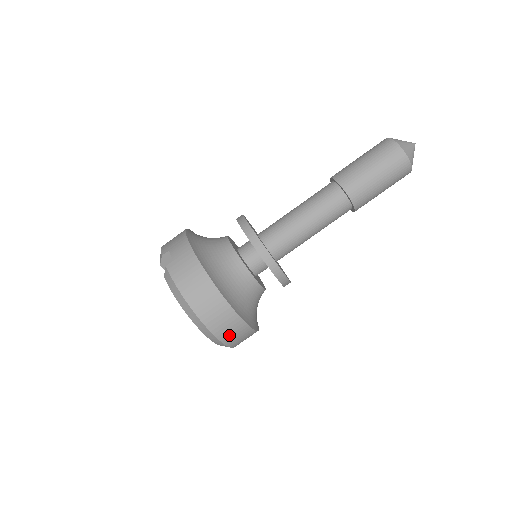
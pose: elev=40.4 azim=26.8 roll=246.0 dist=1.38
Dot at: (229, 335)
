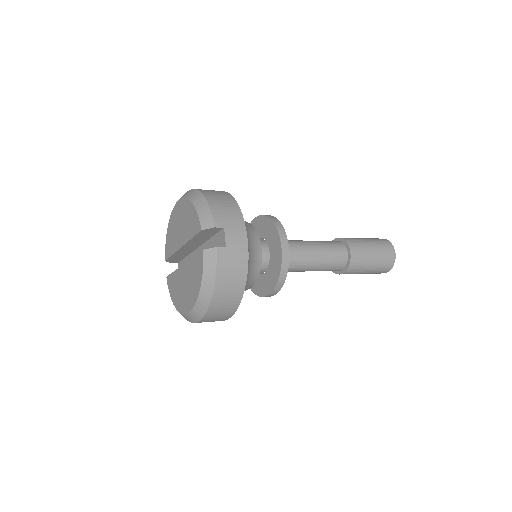
Dot at: occluded
